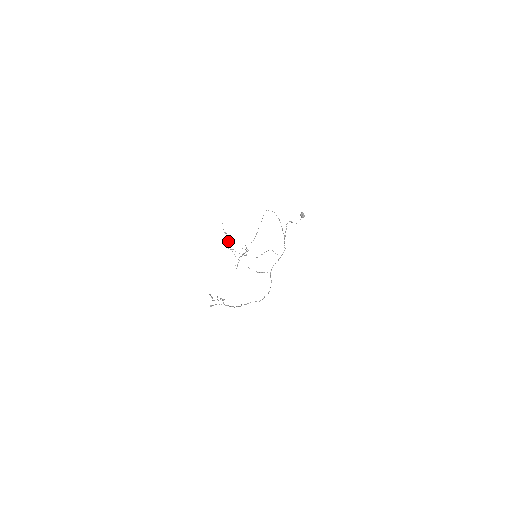
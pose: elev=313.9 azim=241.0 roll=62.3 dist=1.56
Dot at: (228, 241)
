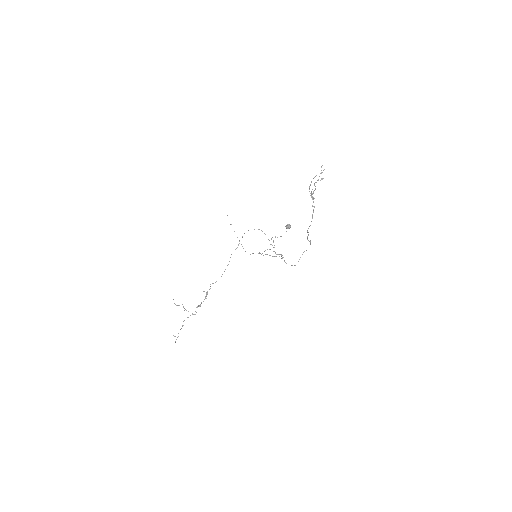
Dot at: occluded
